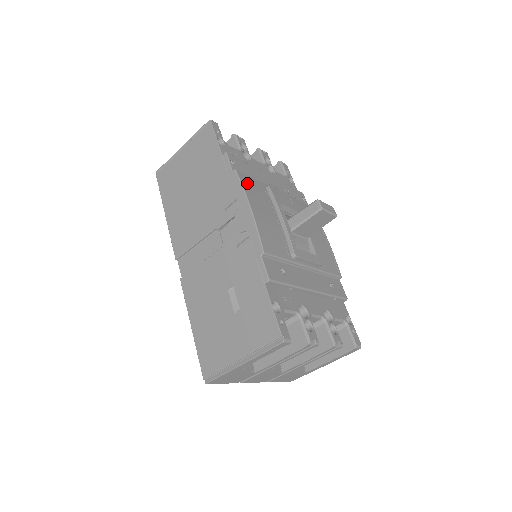
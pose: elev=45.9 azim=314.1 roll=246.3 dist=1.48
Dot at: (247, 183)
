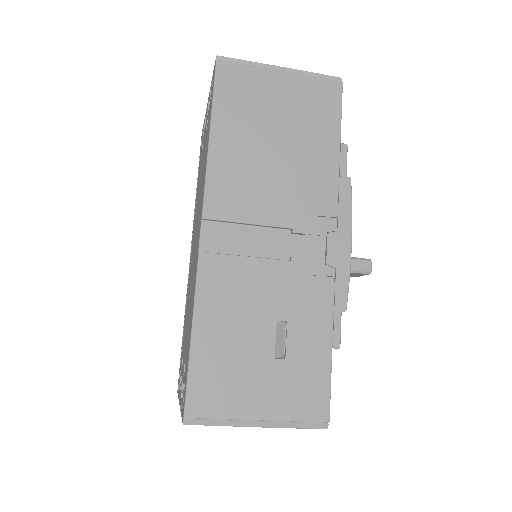
Dot at: occluded
